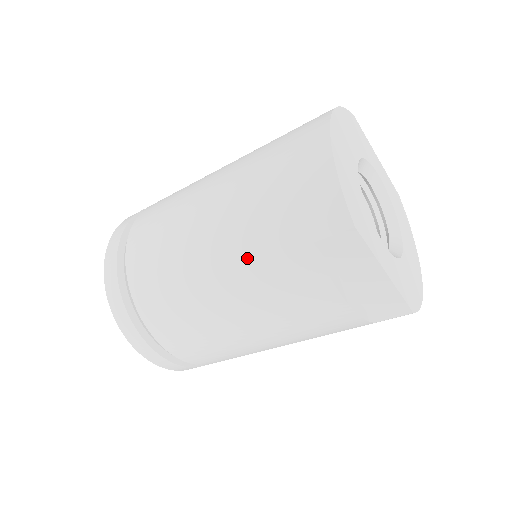
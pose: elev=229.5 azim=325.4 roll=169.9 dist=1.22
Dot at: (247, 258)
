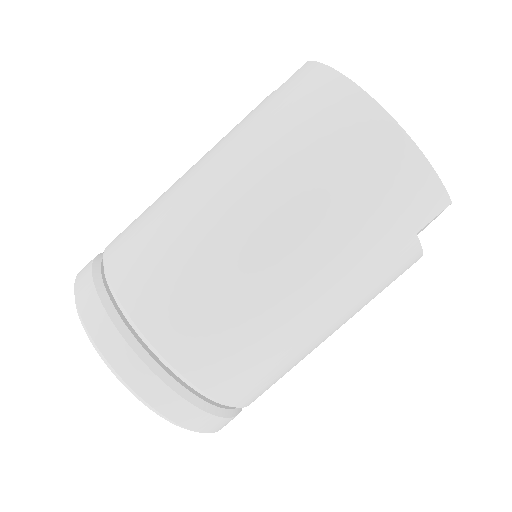
Dot at: (352, 281)
